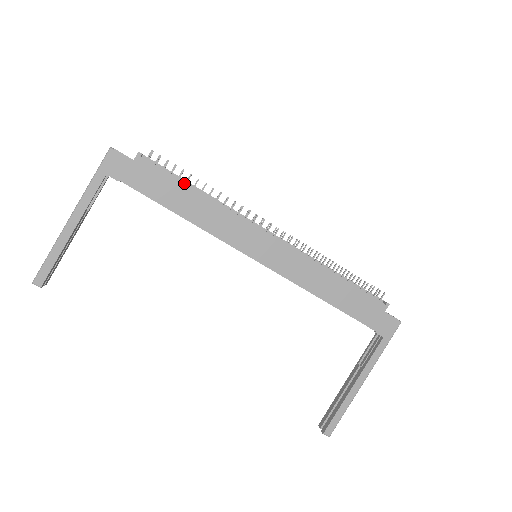
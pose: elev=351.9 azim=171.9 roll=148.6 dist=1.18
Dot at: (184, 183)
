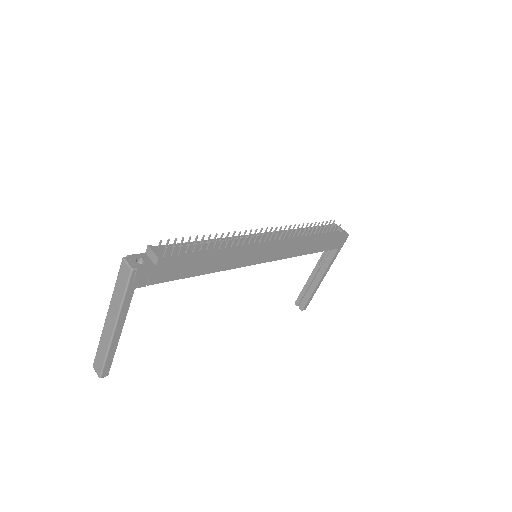
Dot at: (201, 254)
